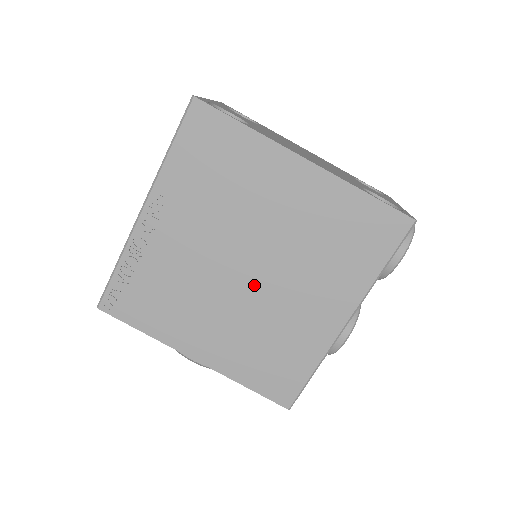
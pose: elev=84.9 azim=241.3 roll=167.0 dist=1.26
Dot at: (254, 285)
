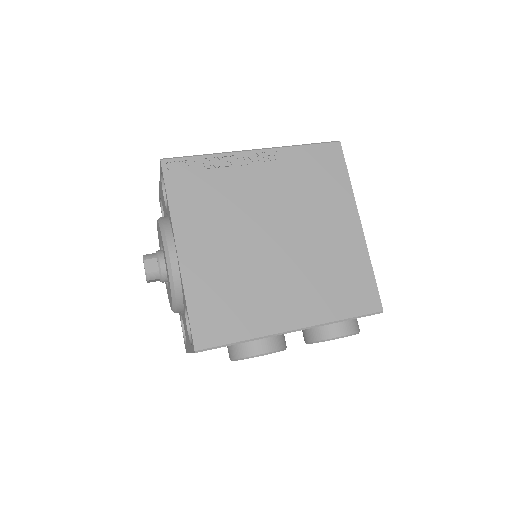
Dot at: (268, 251)
